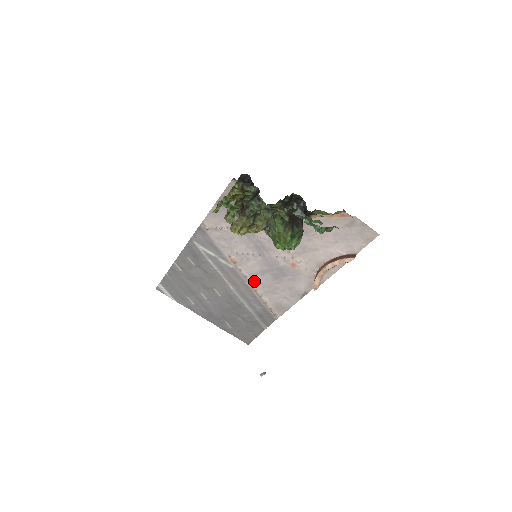
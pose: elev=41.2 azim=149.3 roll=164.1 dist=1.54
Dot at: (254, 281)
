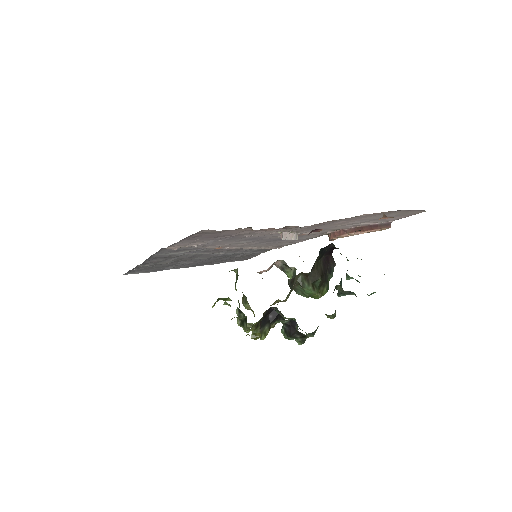
Dot at: (248, 246)
